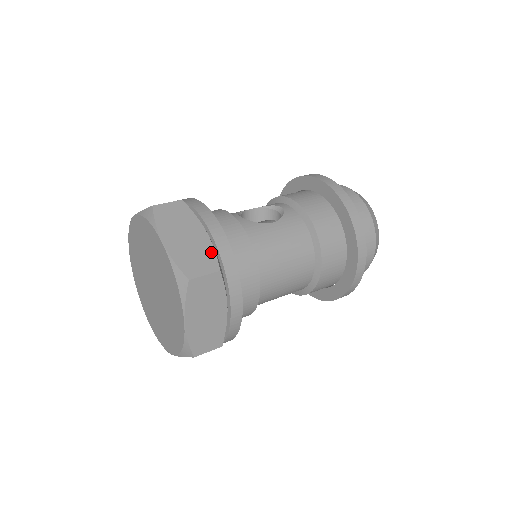
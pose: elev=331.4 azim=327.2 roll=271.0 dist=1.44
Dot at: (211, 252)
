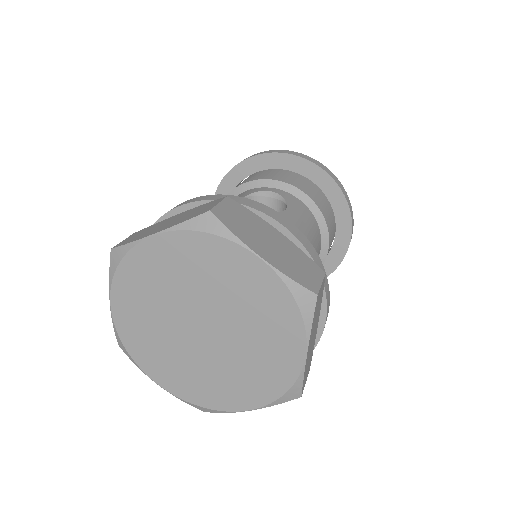
Dot at: (302, 254)
